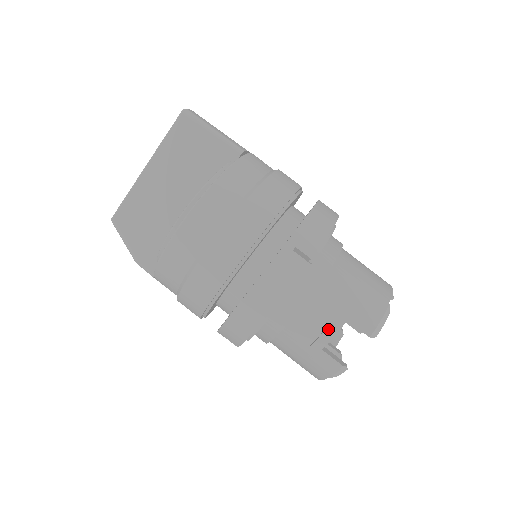
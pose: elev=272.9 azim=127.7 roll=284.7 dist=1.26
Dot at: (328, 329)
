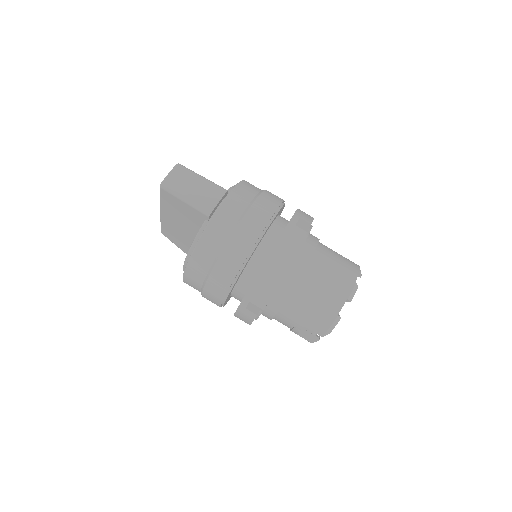
Dot at: (294, 329)
